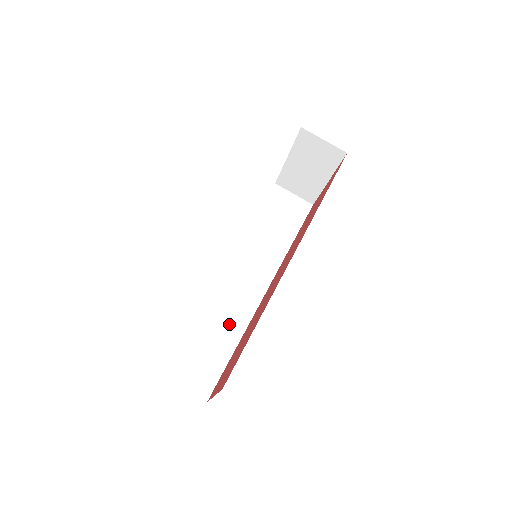
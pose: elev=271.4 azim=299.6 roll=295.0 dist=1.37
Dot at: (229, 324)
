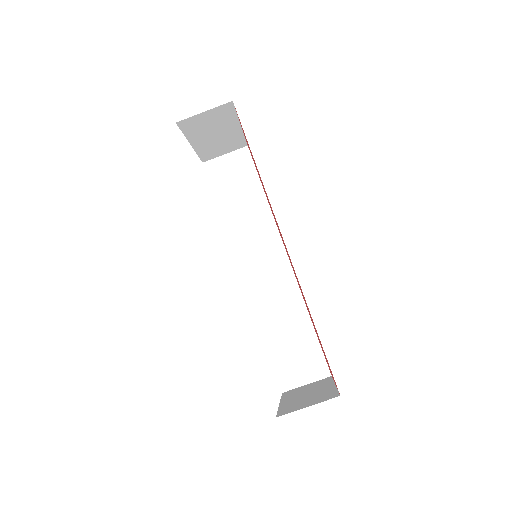
Dot at: (288, 309)
